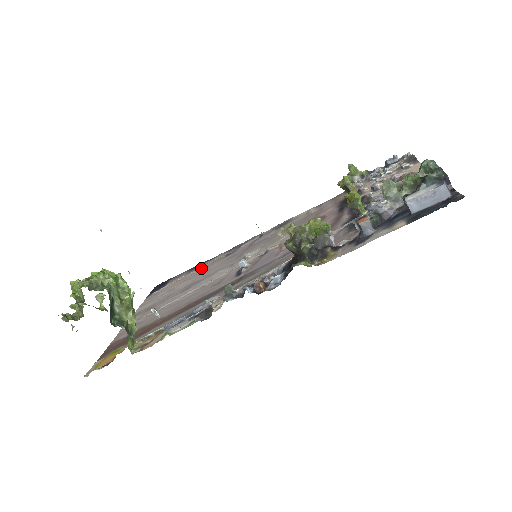
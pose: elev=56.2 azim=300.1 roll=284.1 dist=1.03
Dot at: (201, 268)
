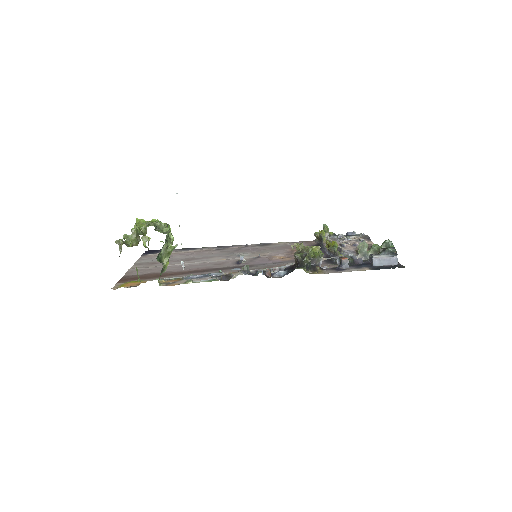
Dot at: (194, 251)
